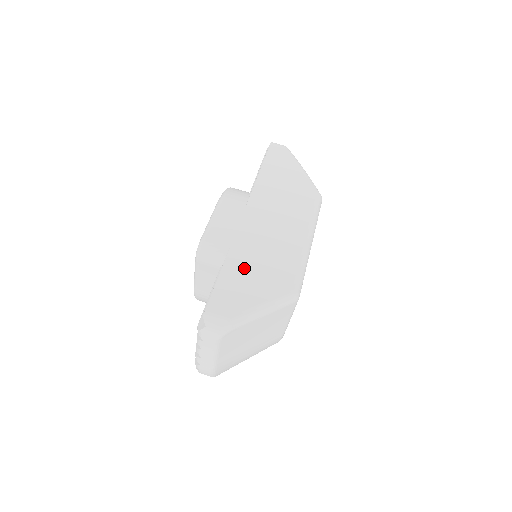
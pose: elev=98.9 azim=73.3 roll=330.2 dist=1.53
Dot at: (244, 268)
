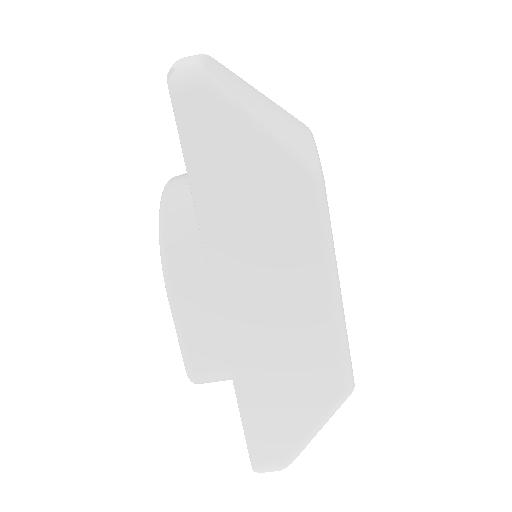
Dot at: (266, 391)
